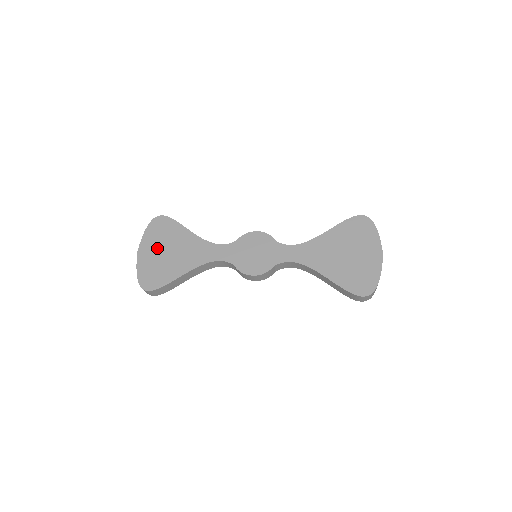
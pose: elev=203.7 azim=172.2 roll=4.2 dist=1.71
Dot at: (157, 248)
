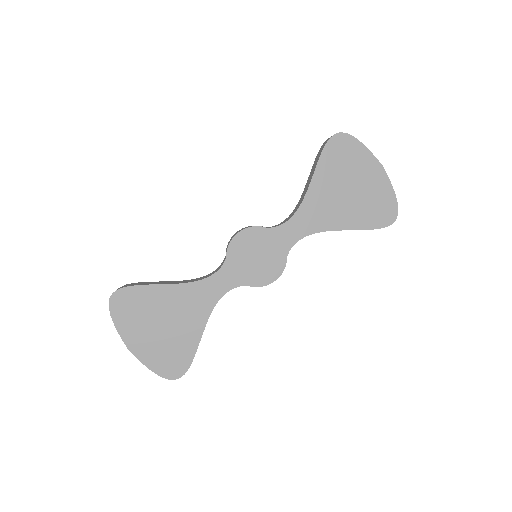
Dot at: (147, 330)
